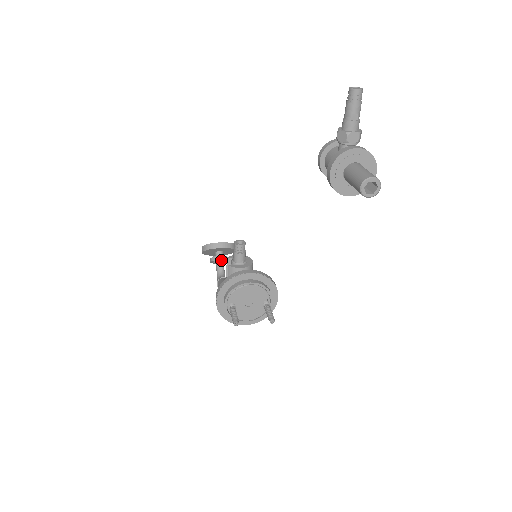
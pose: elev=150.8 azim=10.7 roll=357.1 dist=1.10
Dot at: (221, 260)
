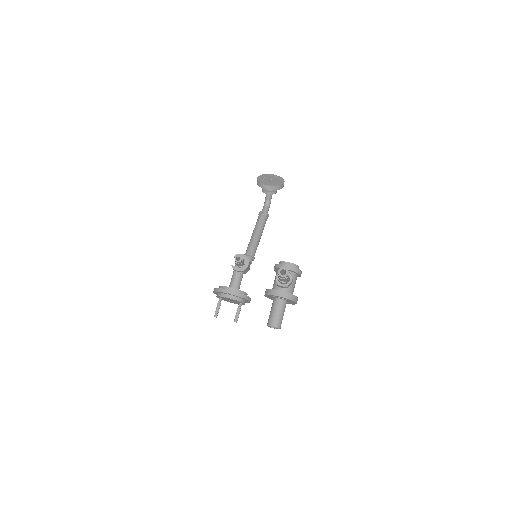
Dot at: (269, 193)
